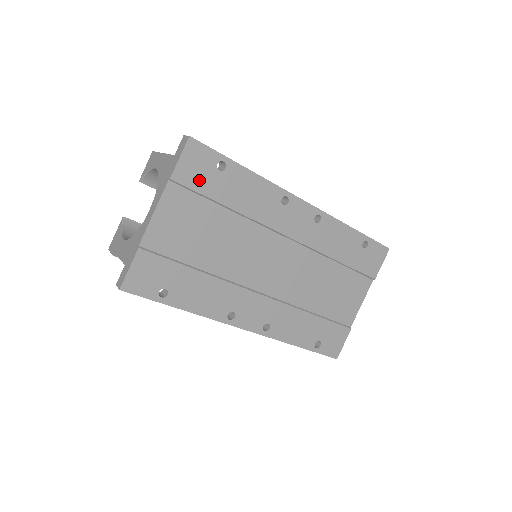
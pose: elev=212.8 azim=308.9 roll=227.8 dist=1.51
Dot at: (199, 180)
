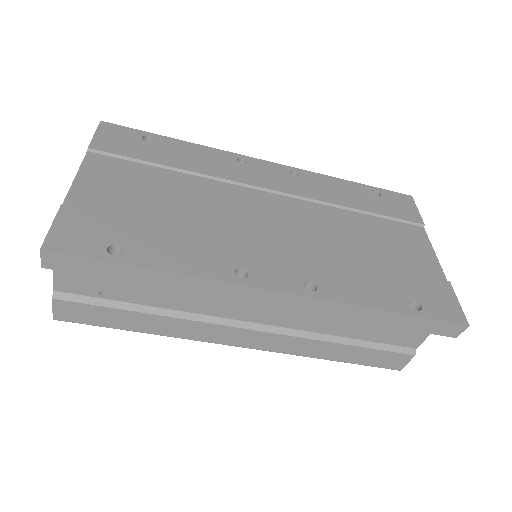
Dot at: (125, 149)
